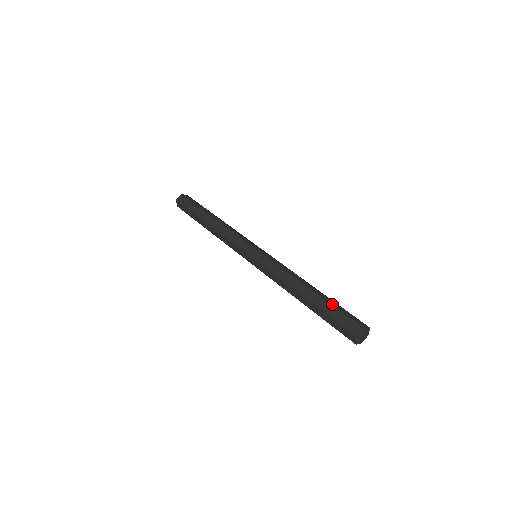
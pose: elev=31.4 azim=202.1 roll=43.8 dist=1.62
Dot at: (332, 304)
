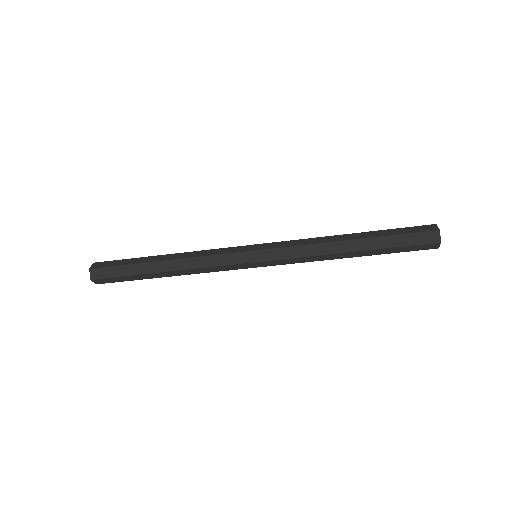
Dot at: (388, 235)
